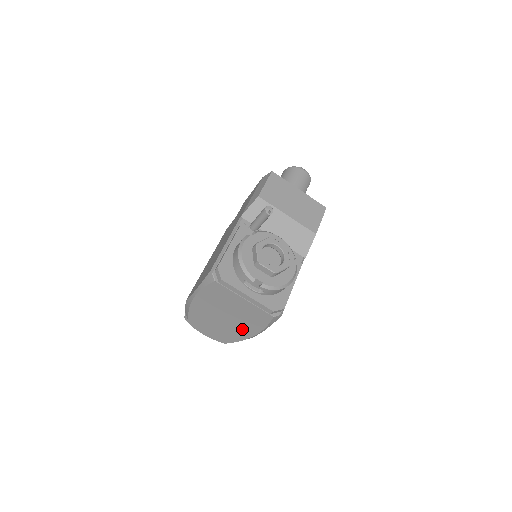
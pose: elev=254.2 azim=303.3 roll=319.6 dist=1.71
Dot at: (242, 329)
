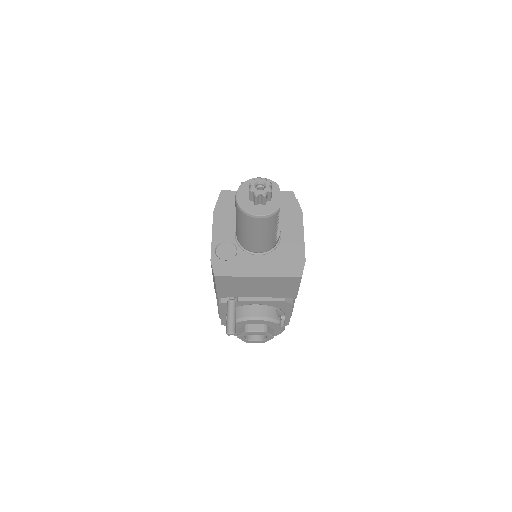
Dot at: occluded
